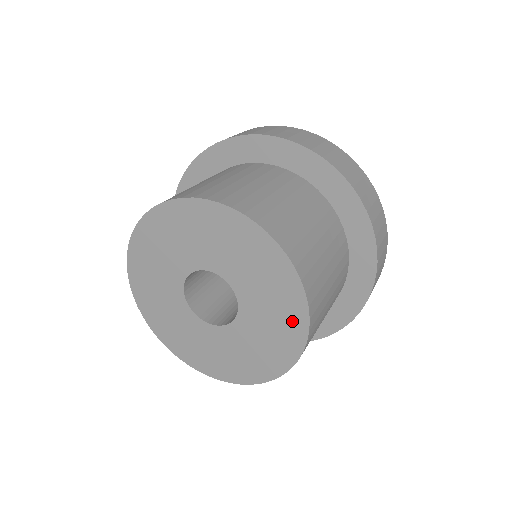
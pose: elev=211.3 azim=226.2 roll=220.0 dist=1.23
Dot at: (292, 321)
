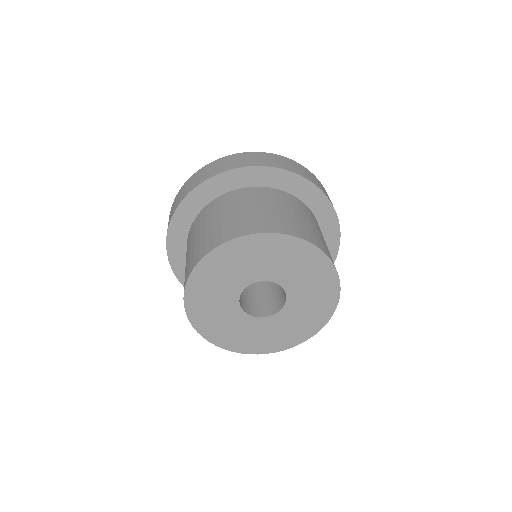
Dot at: (309, 328)
